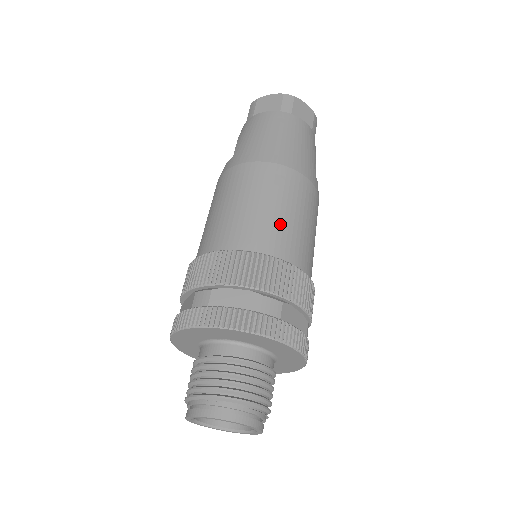
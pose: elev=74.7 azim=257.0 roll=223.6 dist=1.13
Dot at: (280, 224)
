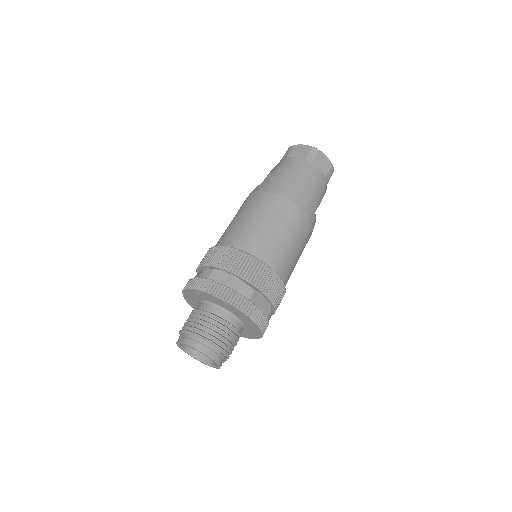
Dot at: (272, 239)
